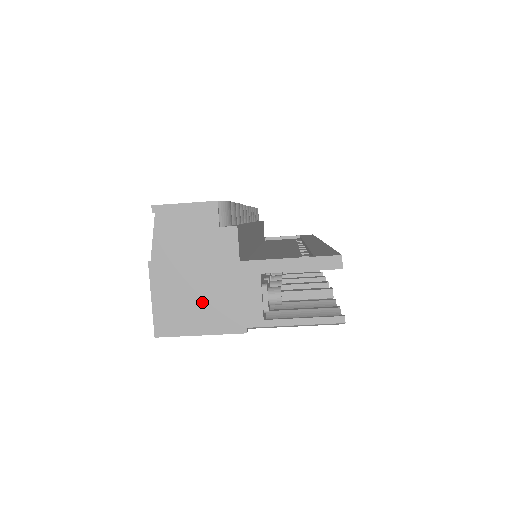
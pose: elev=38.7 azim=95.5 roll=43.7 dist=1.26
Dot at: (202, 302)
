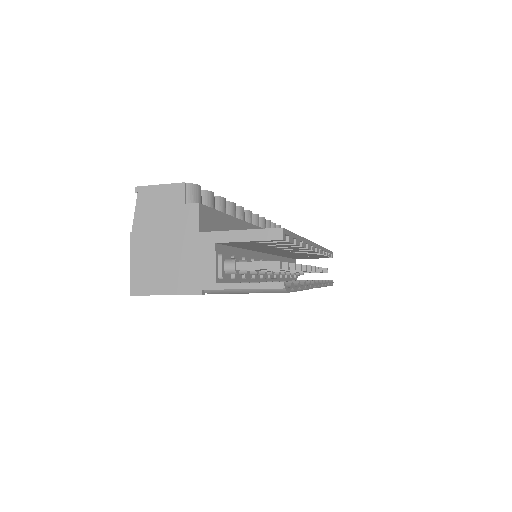
Dot at: (168, 266)
